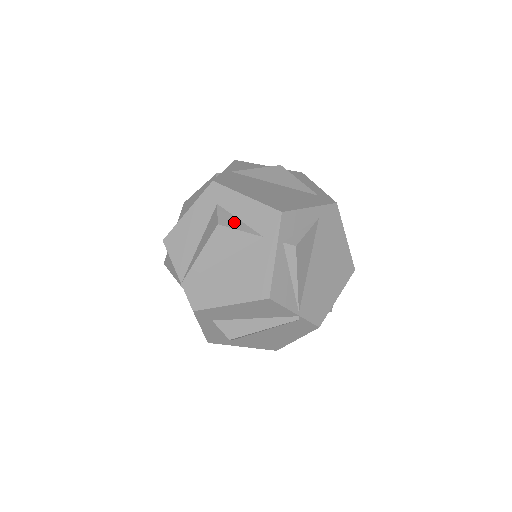
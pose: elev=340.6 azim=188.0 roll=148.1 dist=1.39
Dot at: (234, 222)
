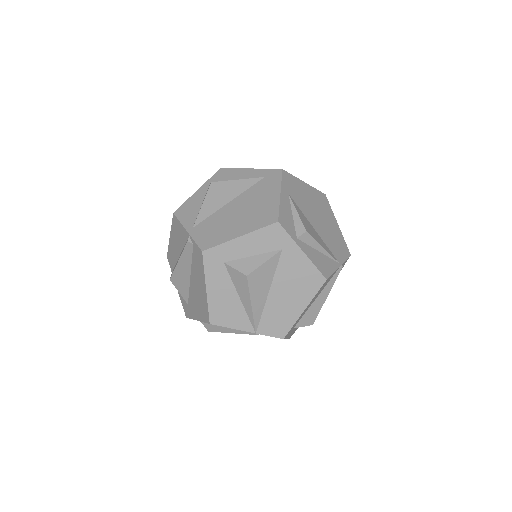
Dot at: (252, 262)
